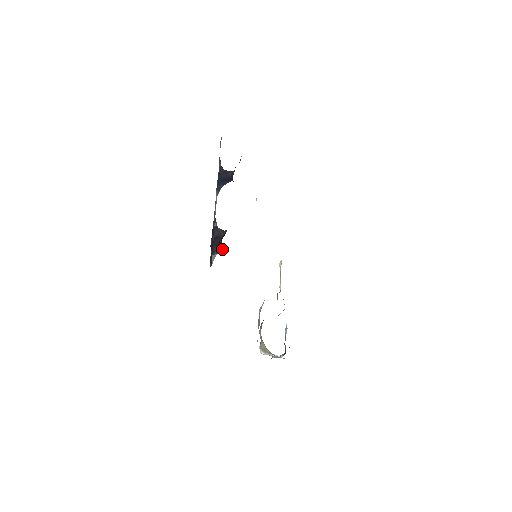
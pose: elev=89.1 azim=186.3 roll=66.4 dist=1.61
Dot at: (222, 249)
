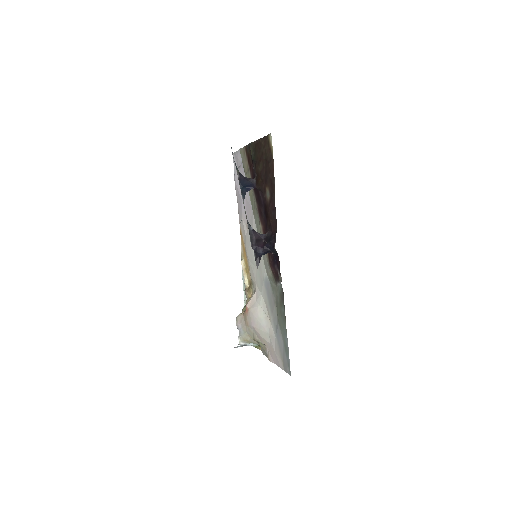
Dot at: (269, 251)
